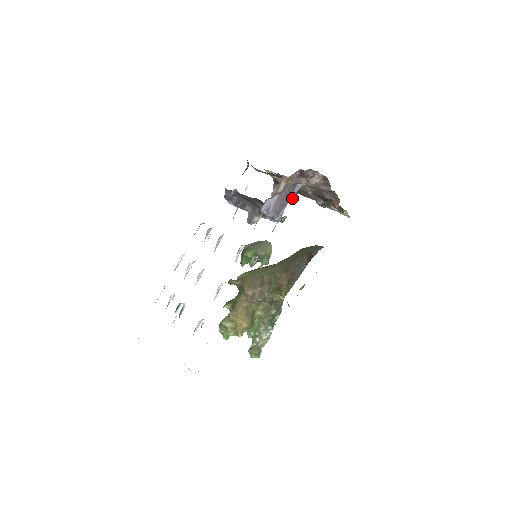
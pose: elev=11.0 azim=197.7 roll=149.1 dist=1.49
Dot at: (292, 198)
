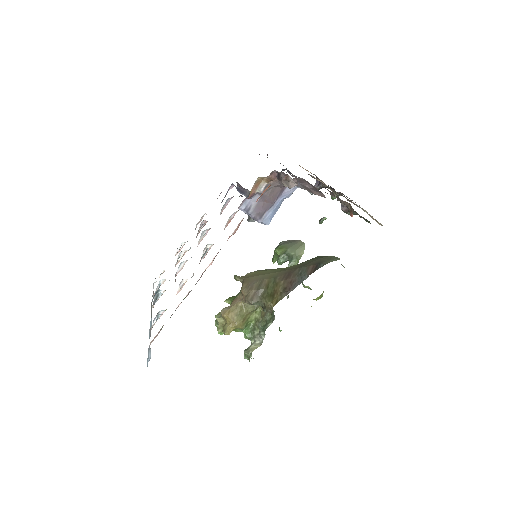
Dot at: (335, 198)
